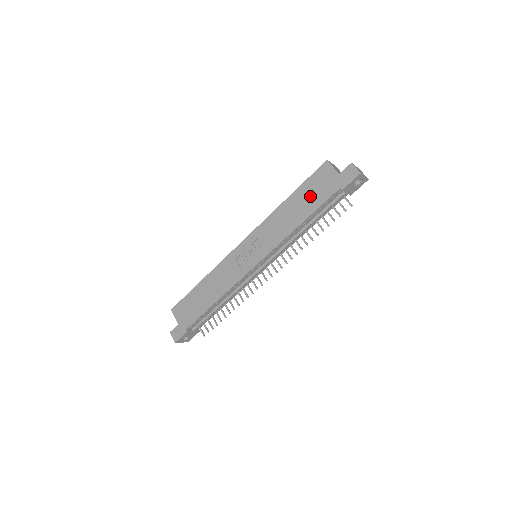
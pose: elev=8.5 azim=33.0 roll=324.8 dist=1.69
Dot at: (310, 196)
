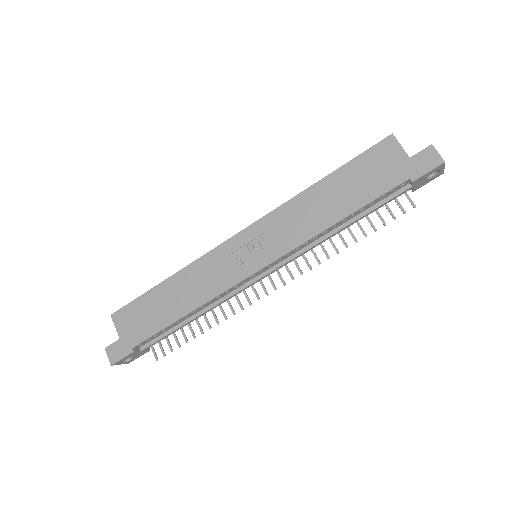
Dot at: (359, 182)
